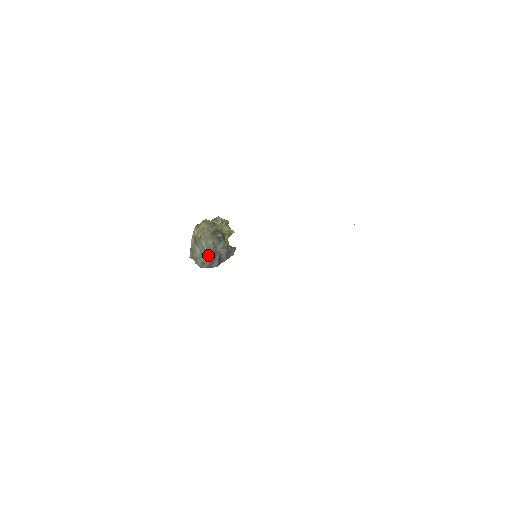
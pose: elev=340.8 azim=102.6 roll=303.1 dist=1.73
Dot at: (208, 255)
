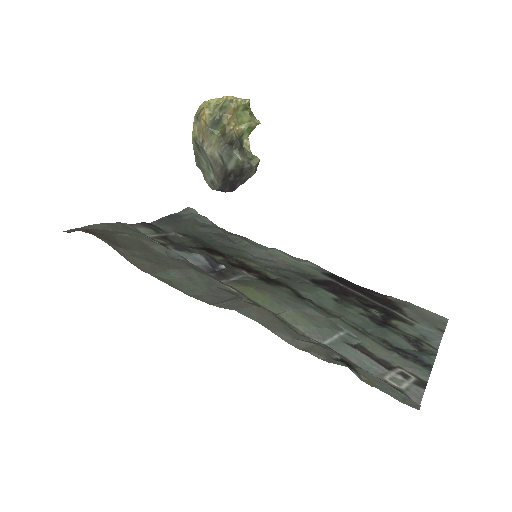
Dot at: (217, 174)
